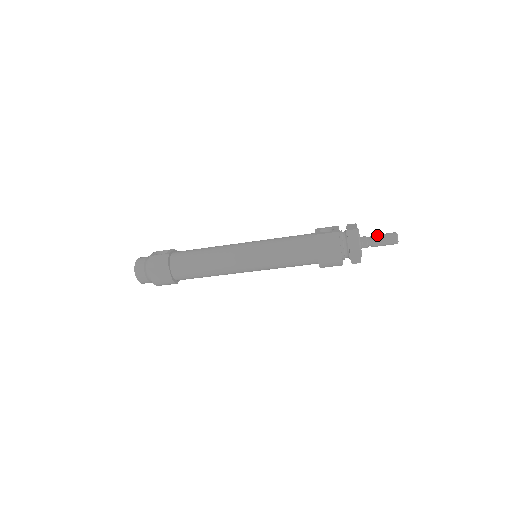
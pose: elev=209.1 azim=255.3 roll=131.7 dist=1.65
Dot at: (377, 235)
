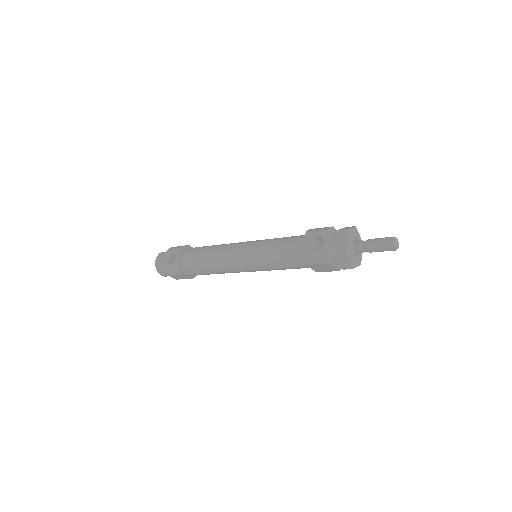
Dot at: (372, 244)
